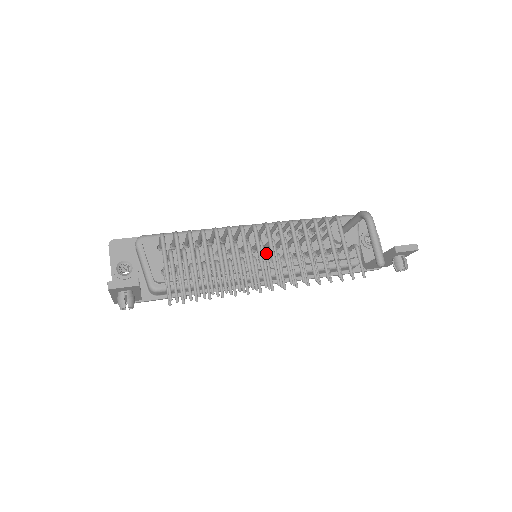
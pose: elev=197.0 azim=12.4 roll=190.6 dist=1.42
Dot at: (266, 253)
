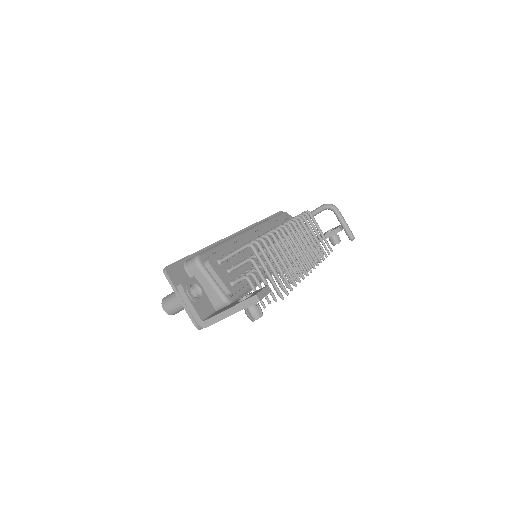
Dot at: occluded
